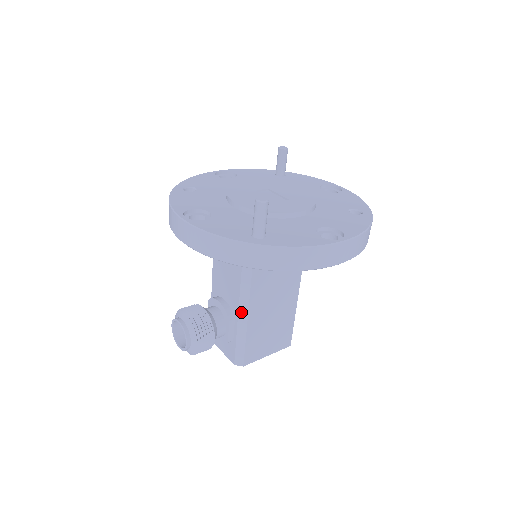
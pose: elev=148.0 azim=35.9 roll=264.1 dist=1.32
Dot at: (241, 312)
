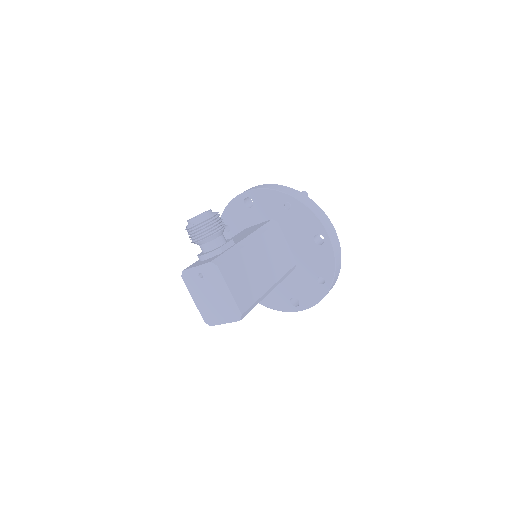
Dot at: (244, 241)
